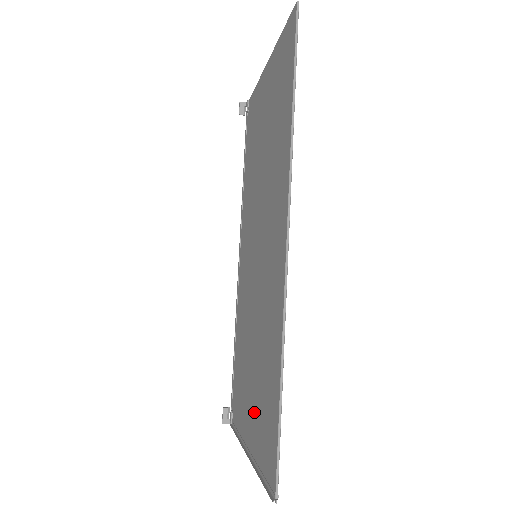
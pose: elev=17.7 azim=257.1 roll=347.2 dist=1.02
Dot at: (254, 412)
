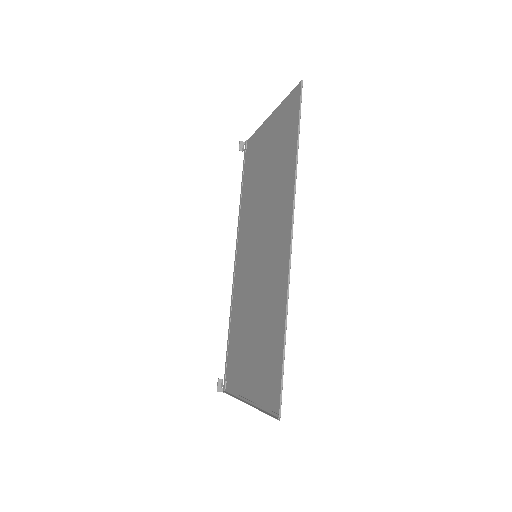
Dot at: (255, 369)
